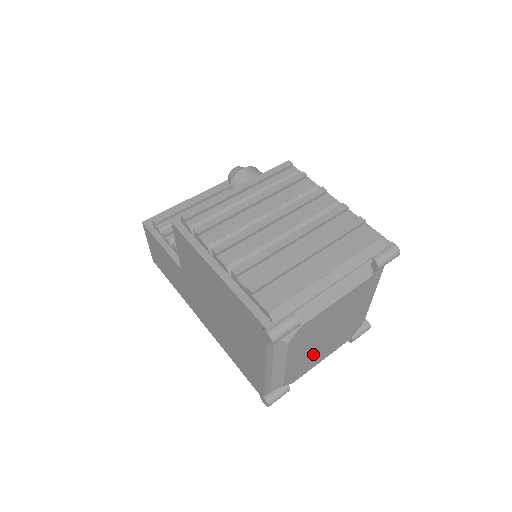
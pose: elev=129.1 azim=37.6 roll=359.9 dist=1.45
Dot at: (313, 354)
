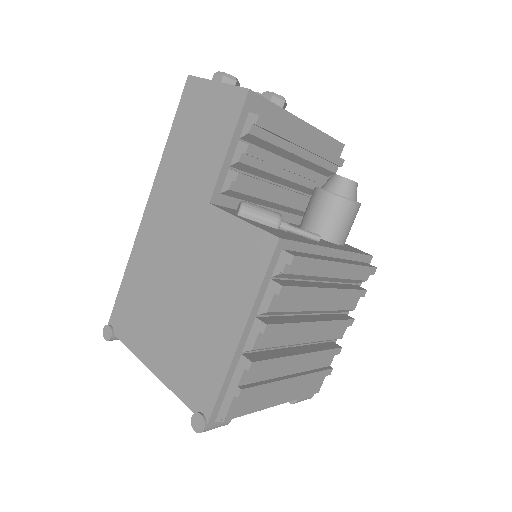
Dot at: occluded
